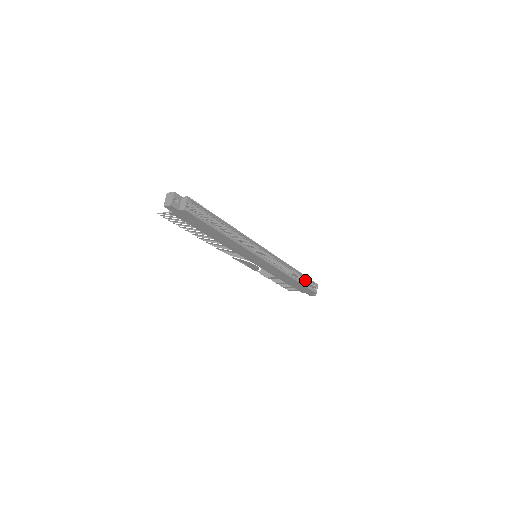
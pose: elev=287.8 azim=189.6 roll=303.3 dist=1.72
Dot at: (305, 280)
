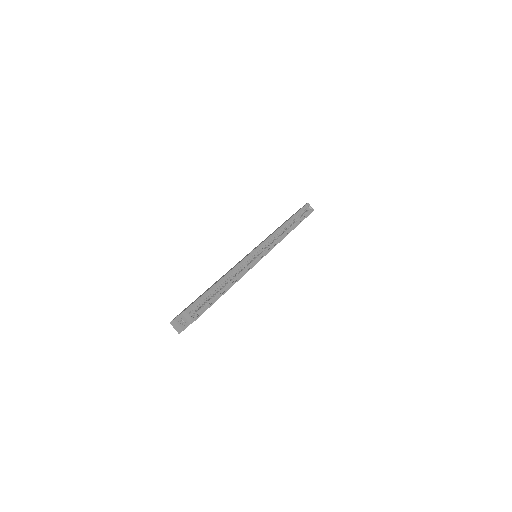
Dot at: (298, 215)
